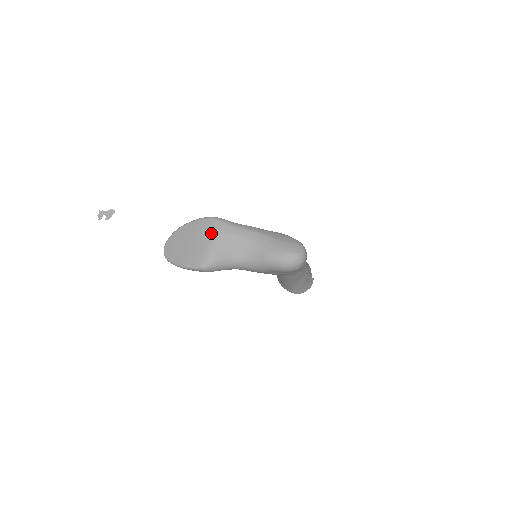
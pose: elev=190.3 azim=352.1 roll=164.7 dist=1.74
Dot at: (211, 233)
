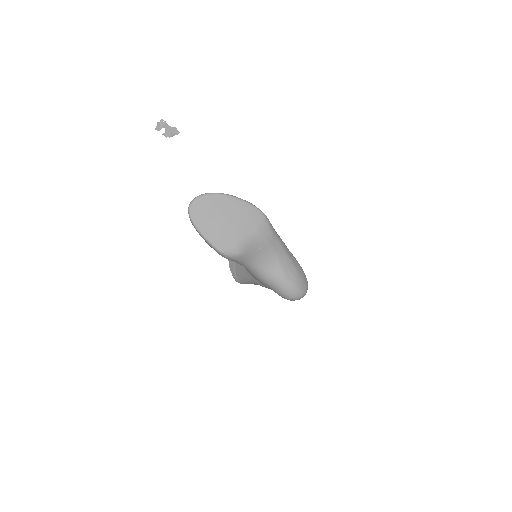
Dot at: (253, 228)
